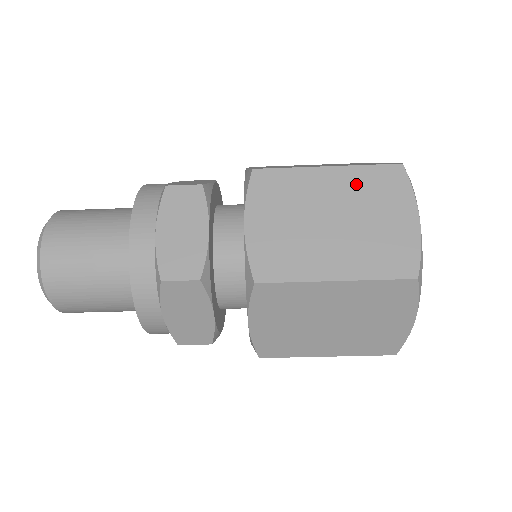
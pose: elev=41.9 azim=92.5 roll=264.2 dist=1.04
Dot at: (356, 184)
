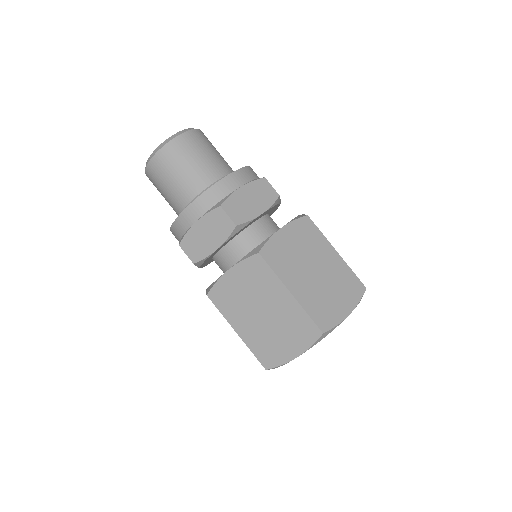
Dot at: (340, 272)
